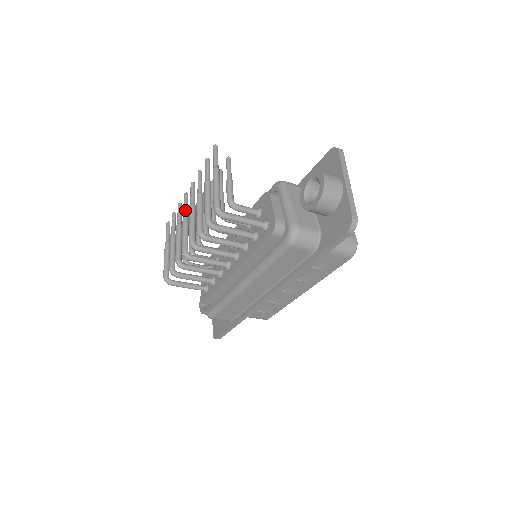
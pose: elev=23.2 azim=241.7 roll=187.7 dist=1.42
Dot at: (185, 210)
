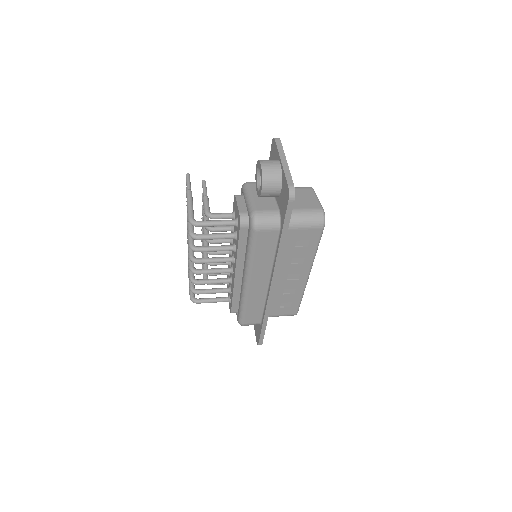
Dot at: occluded
